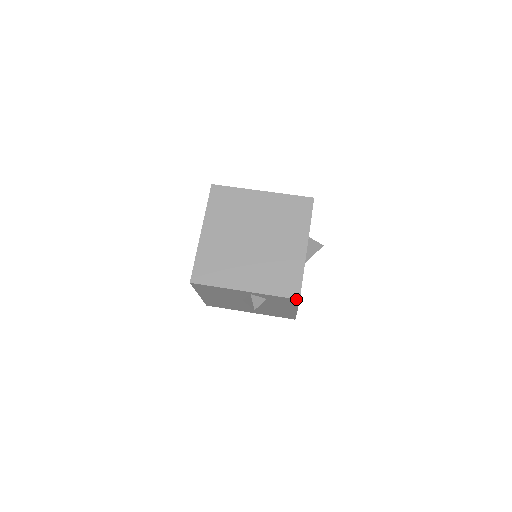
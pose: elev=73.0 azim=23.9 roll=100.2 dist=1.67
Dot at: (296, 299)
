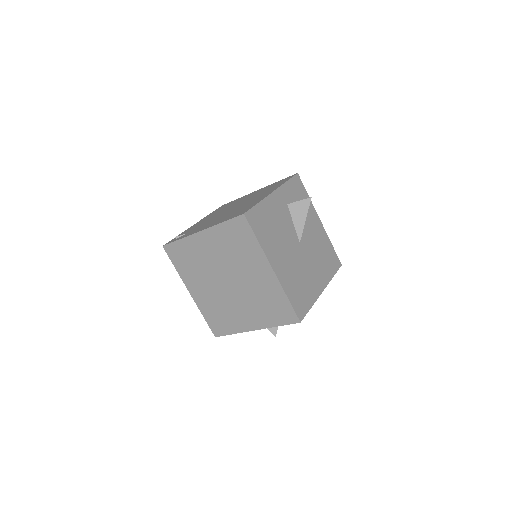
Dot at: (297, 322)
